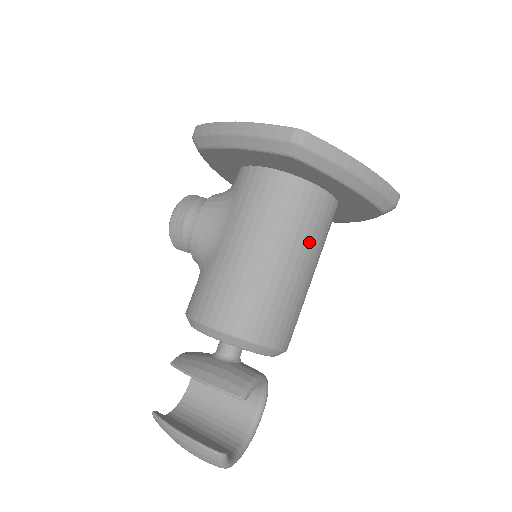
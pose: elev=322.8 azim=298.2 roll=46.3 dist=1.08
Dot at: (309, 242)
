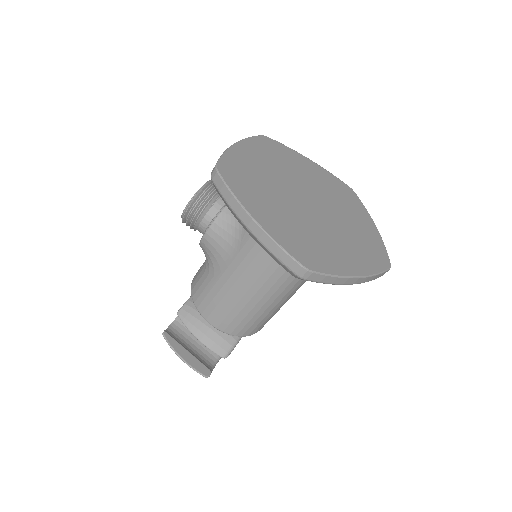
Dot at: (299, 284)
